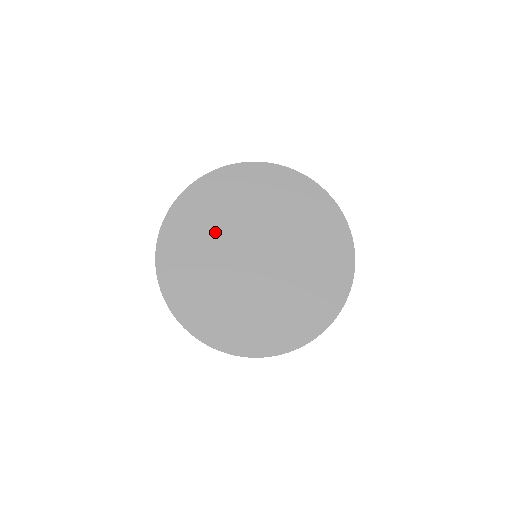
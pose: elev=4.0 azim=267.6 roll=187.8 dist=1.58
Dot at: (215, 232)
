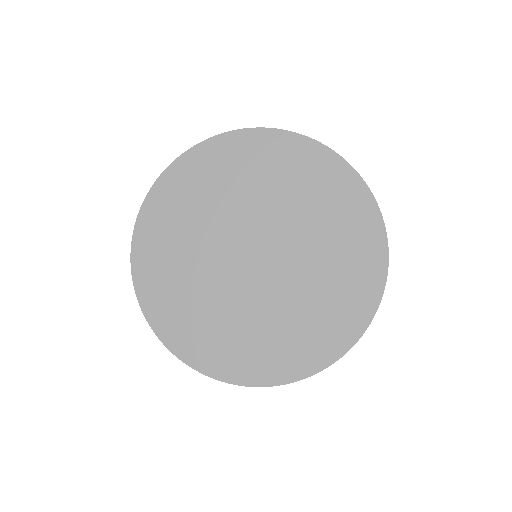
Dot at: (205, 222)
